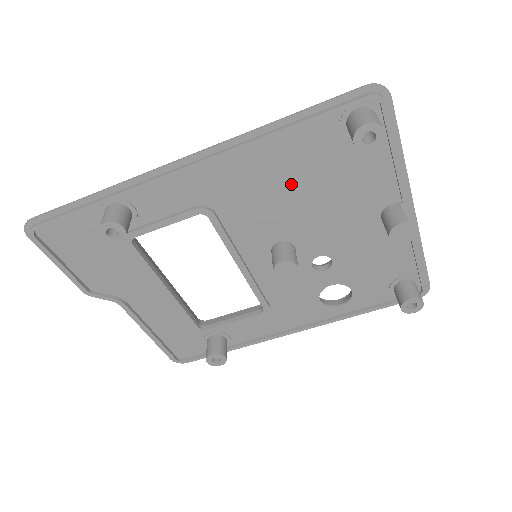
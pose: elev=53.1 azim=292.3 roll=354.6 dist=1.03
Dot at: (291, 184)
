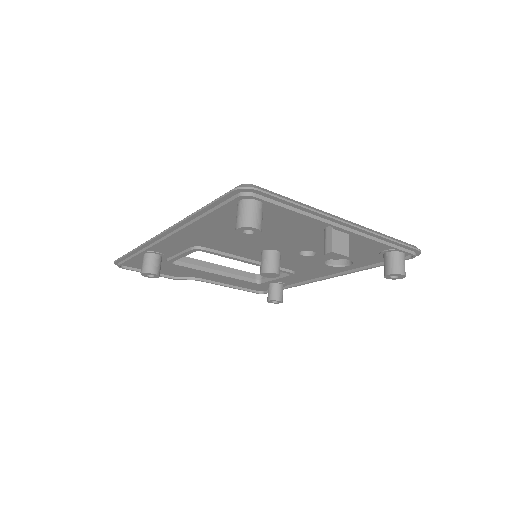
Dot at: occluded
